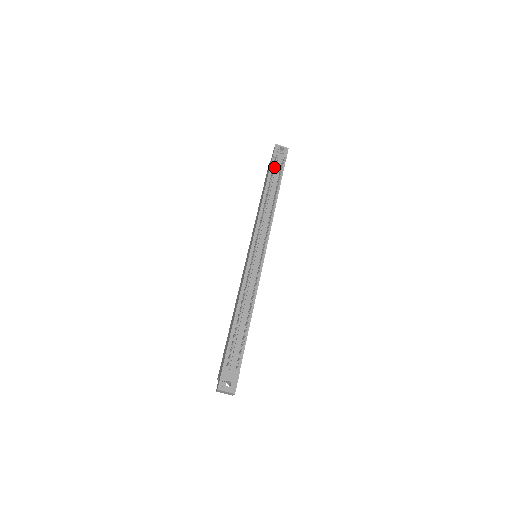
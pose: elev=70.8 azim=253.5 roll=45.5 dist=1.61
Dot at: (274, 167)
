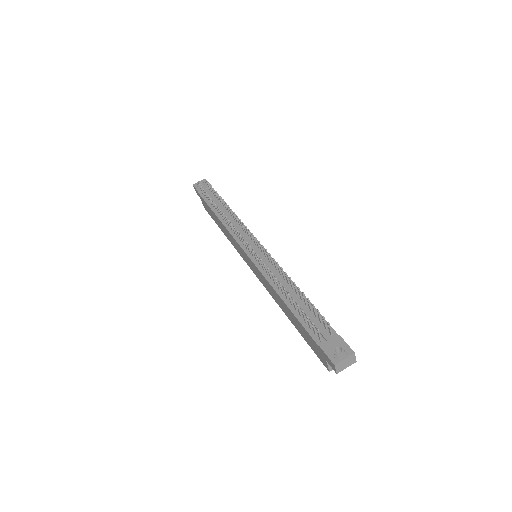
Dot at: occluded
